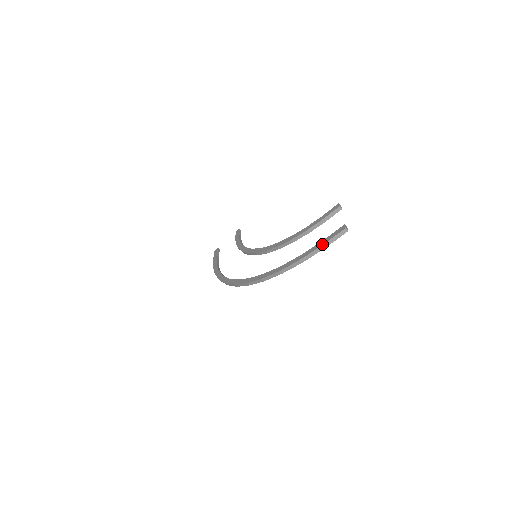
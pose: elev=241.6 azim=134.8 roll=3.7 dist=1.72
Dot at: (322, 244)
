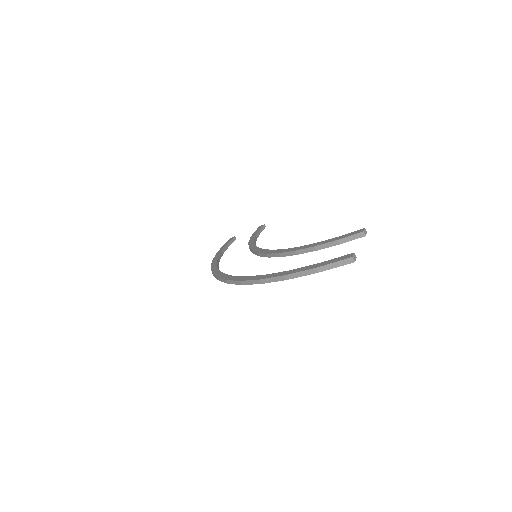
Dot at: (318, 266)
